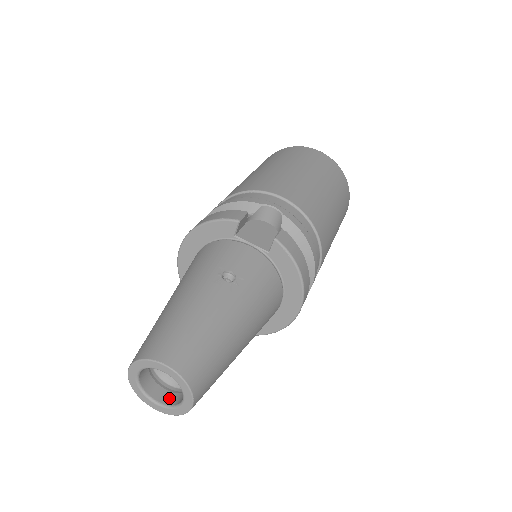
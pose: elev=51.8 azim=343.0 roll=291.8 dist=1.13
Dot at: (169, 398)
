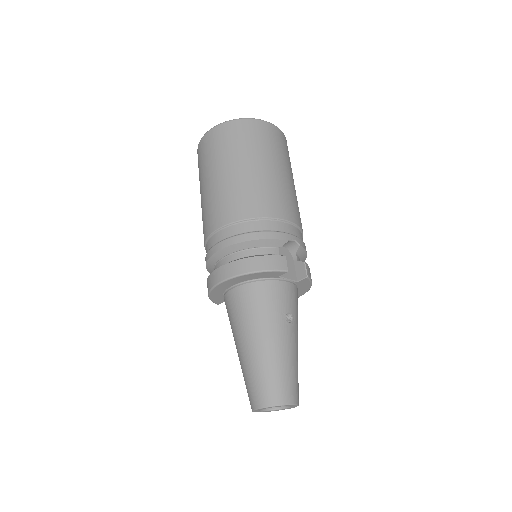
Dot at: occluded
